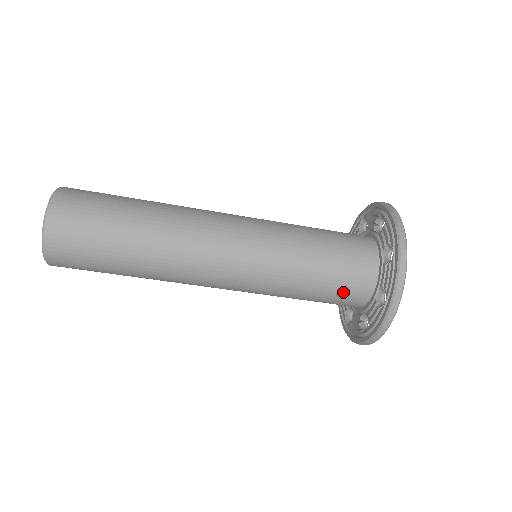
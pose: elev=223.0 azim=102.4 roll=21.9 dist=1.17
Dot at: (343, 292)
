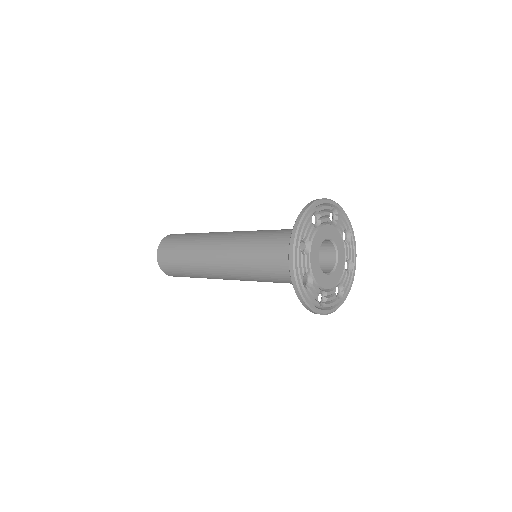
Dot at: occluded
